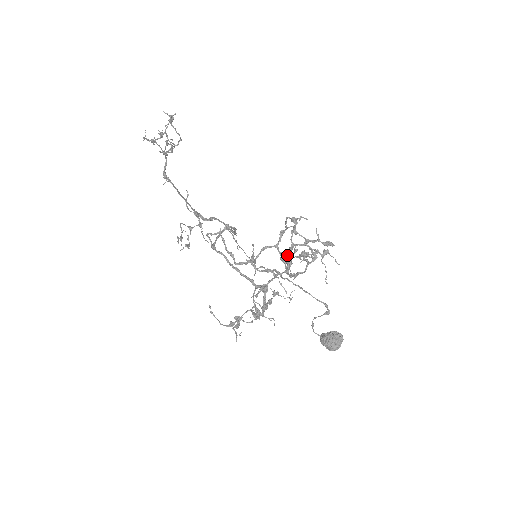
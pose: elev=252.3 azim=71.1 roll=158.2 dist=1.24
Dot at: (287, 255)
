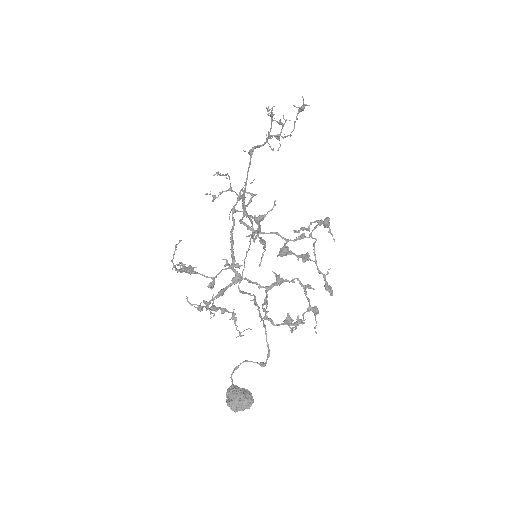
Dot at: (289, 251)
